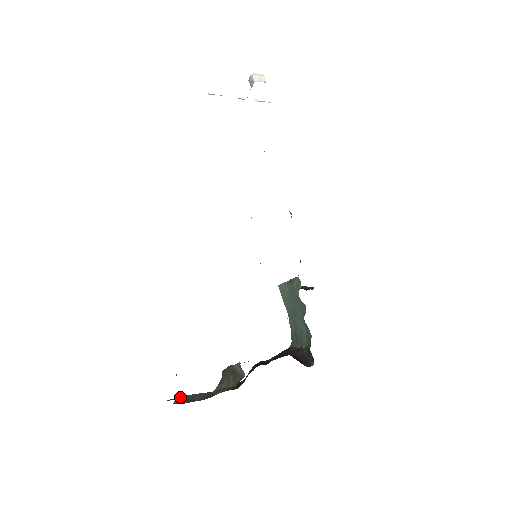
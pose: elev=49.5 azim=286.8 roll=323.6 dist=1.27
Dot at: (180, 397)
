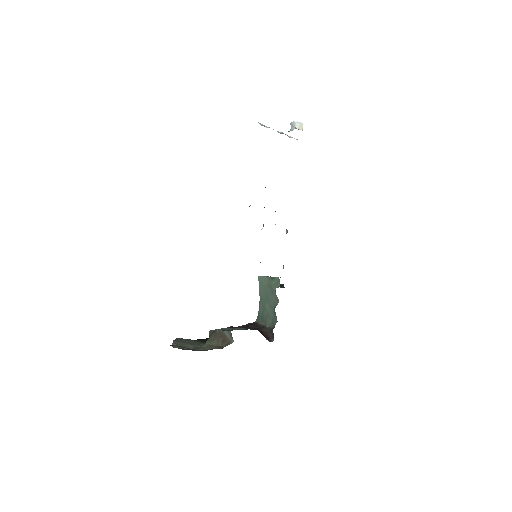
Dot at: (175, 342)
